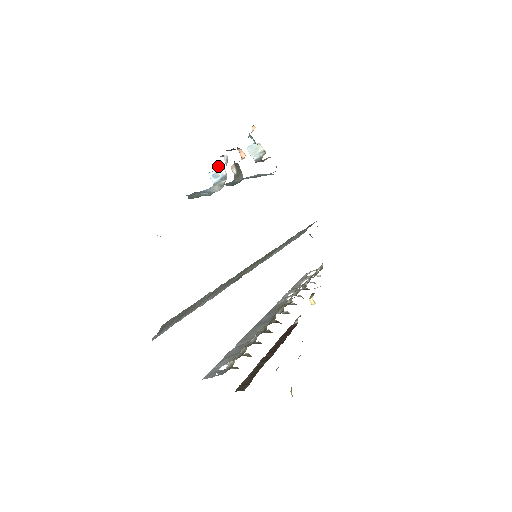
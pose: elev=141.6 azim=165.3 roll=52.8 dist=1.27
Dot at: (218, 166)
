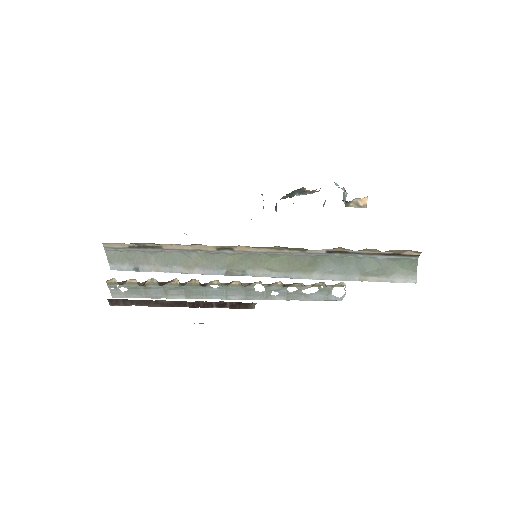
Dot at: occluded
